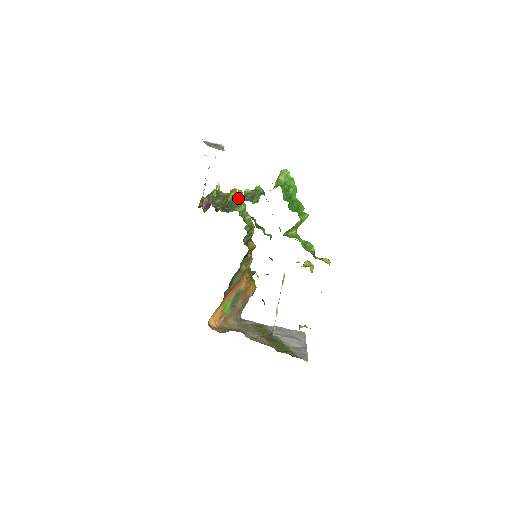
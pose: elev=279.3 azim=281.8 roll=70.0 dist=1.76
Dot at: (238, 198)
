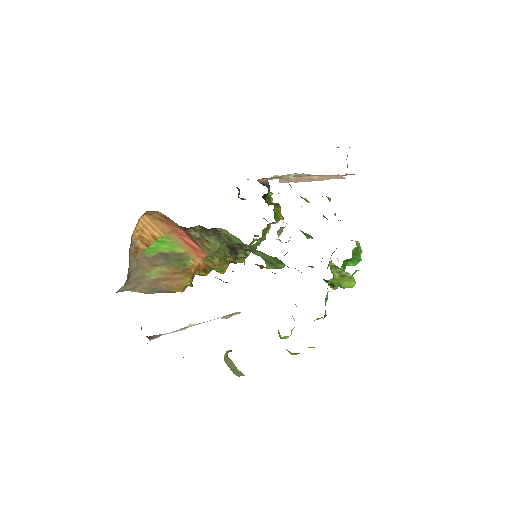
Dot at: (328, 197)
